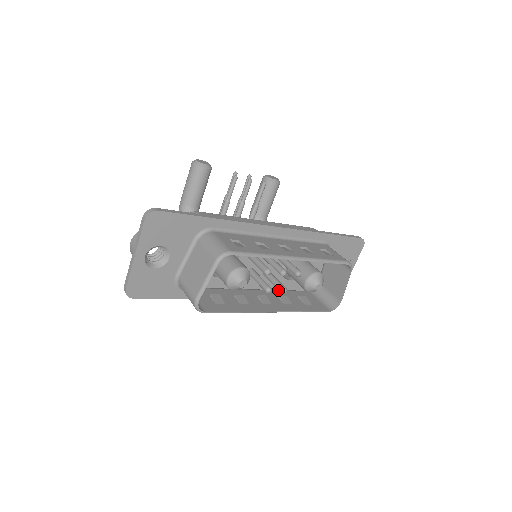
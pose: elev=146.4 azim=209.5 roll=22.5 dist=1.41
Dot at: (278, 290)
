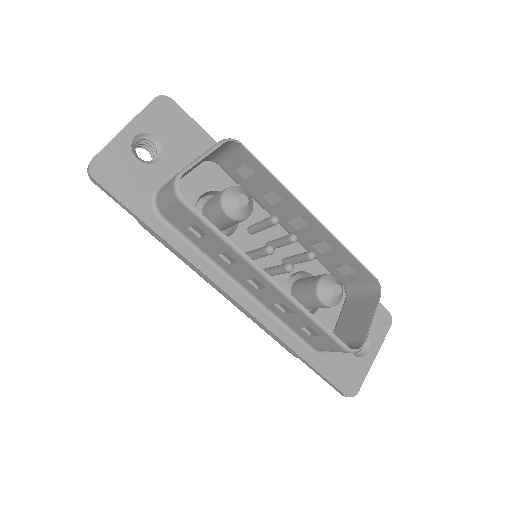
Dot at: occluded
